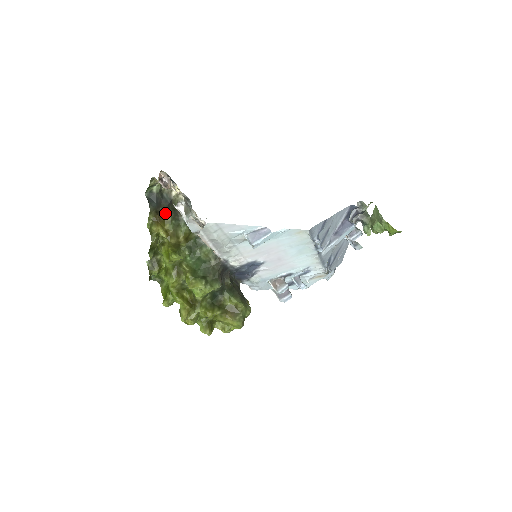
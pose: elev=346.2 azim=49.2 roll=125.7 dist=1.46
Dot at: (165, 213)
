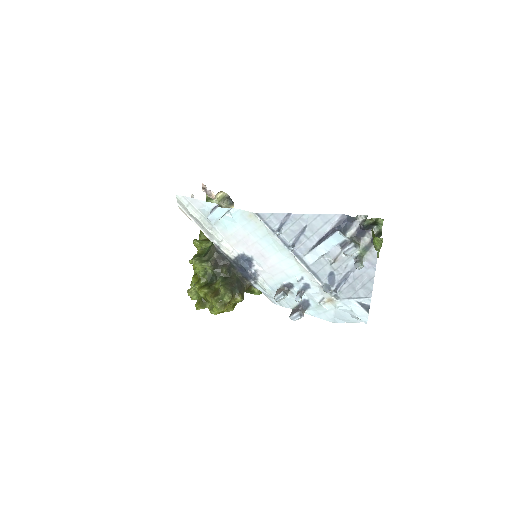
Dot at: occluded
